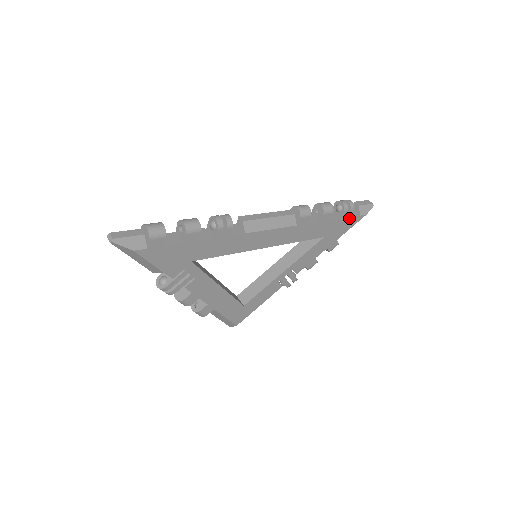
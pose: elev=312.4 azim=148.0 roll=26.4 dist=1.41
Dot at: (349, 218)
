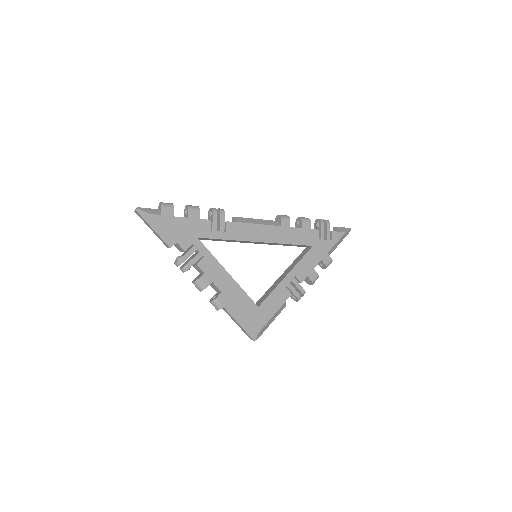
Dot at: (329, 232)
